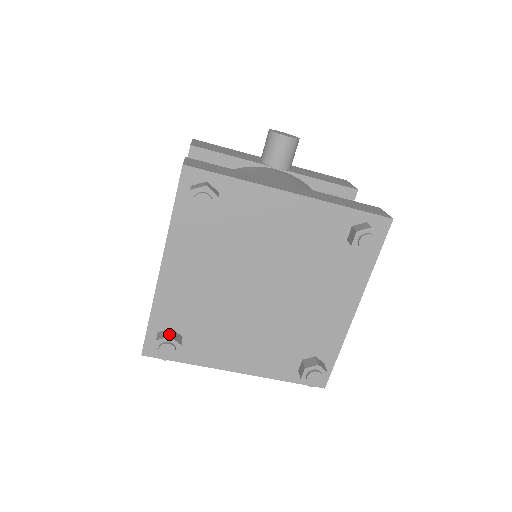
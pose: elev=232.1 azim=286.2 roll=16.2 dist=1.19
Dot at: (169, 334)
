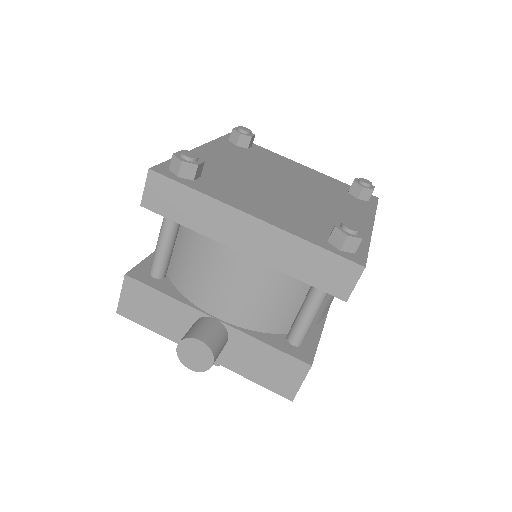
Dot at: occluded
